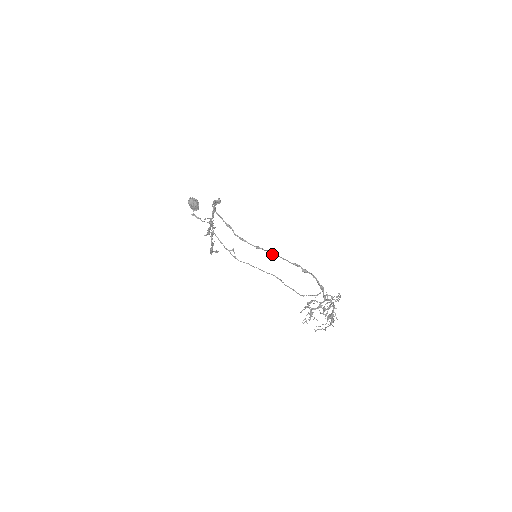
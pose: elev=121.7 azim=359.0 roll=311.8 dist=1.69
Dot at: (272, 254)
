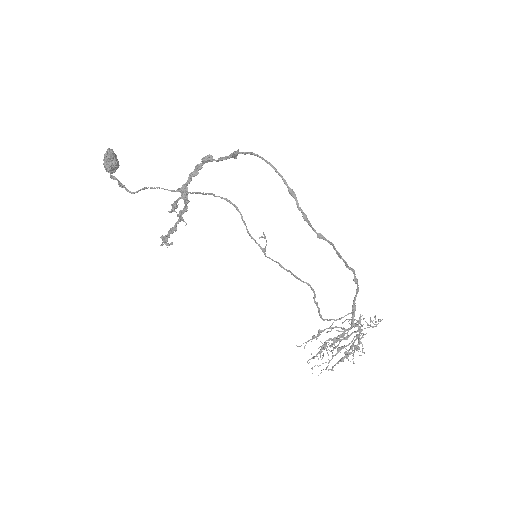
Dot at: (335, 249)
